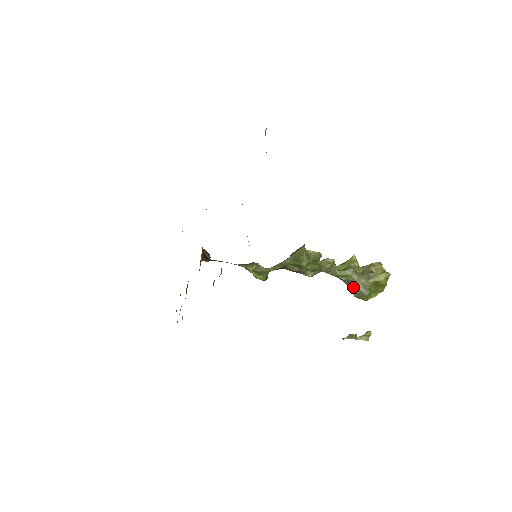
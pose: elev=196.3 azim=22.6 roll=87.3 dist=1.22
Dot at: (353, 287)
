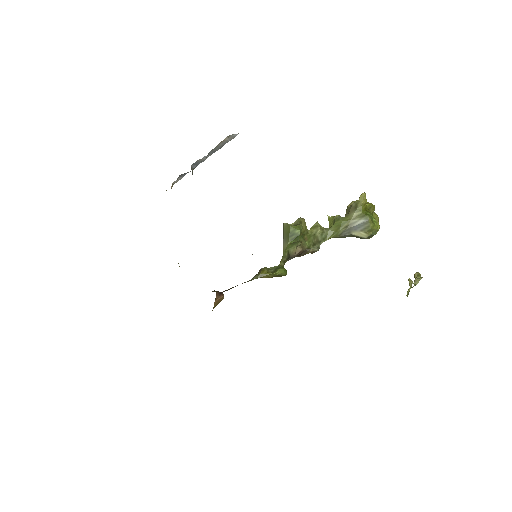
Dot at: (355, 228)
